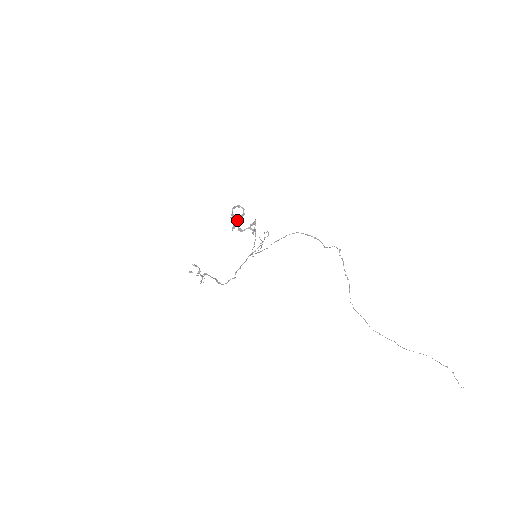
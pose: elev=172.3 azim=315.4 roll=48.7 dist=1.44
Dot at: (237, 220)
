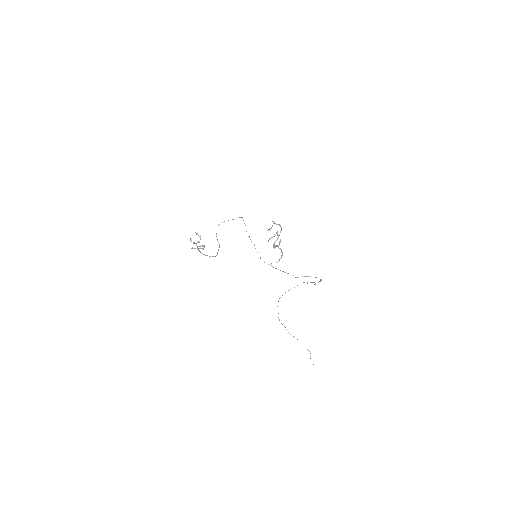
Dot at: occluded
